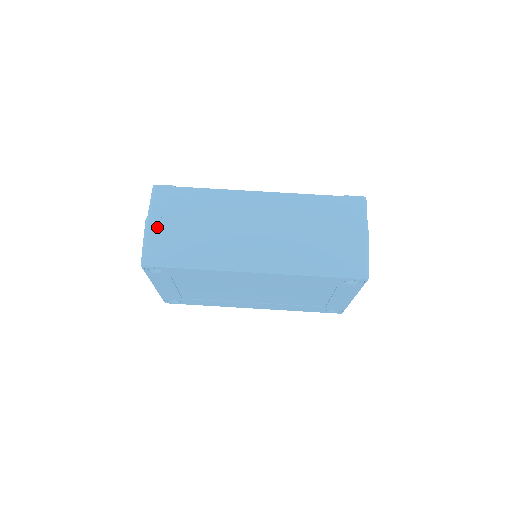
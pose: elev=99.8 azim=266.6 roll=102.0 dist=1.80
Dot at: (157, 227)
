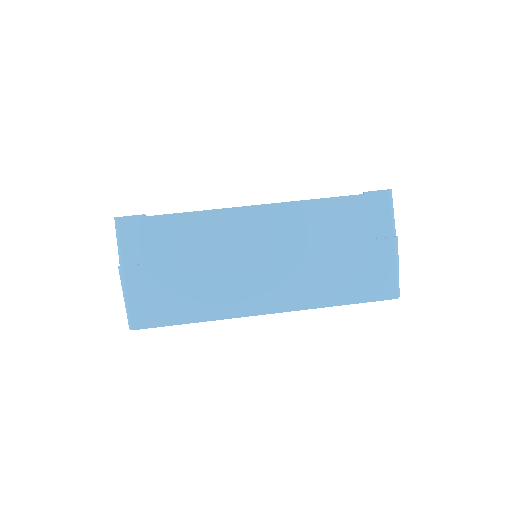
Dot at: (136, 278)
